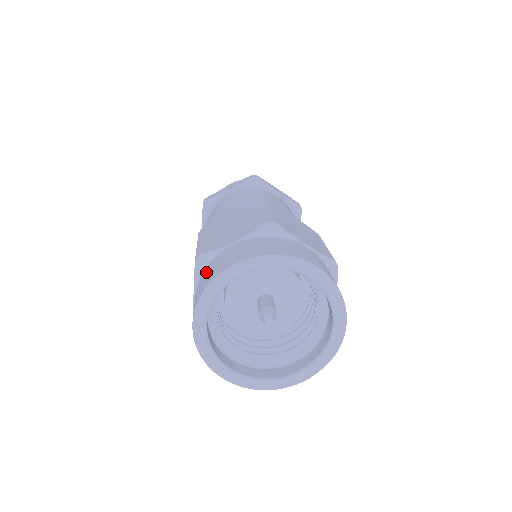
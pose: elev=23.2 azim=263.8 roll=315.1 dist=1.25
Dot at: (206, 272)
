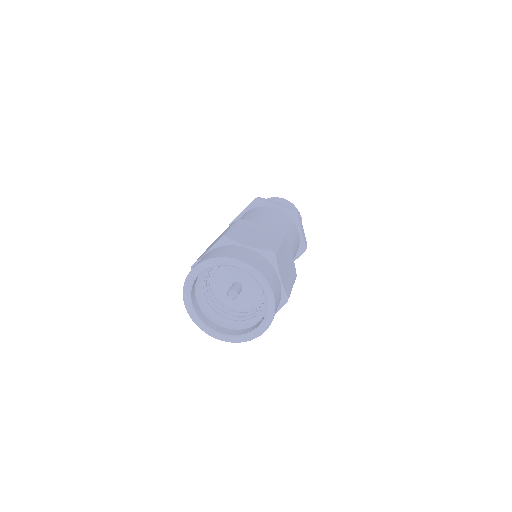
Dot at: occluded
